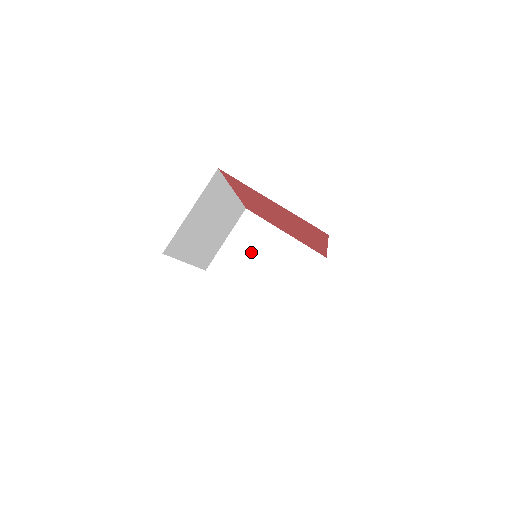
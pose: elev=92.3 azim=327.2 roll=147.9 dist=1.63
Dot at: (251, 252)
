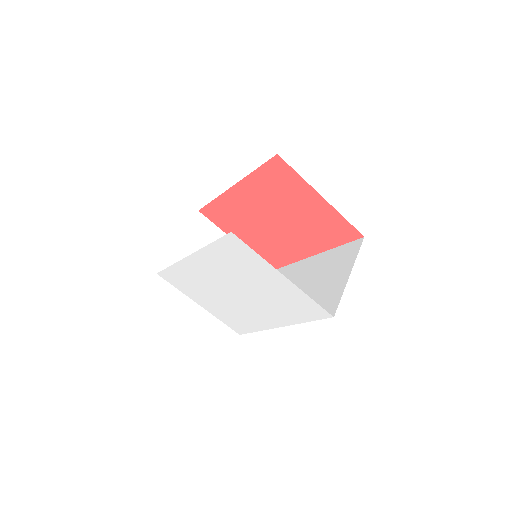
Dot at: occluded
